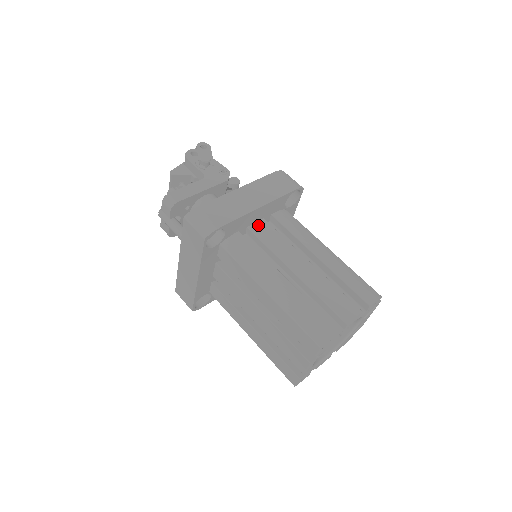
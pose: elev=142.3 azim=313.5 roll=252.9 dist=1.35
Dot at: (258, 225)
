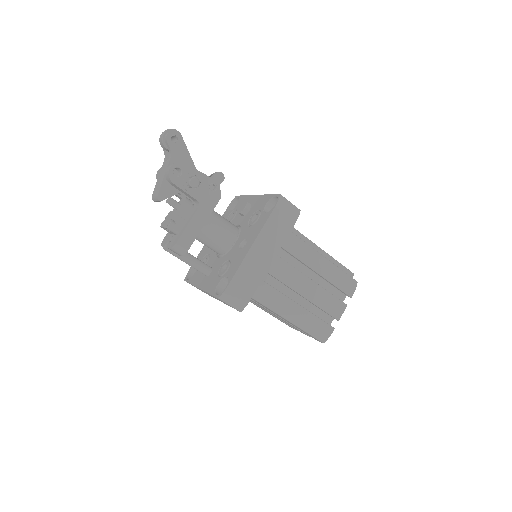
Dot at: occluded
